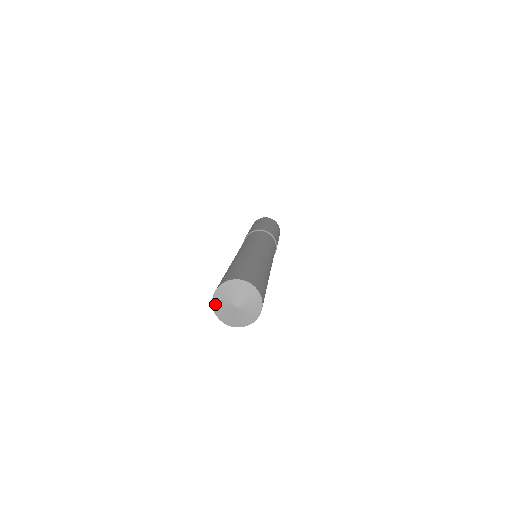
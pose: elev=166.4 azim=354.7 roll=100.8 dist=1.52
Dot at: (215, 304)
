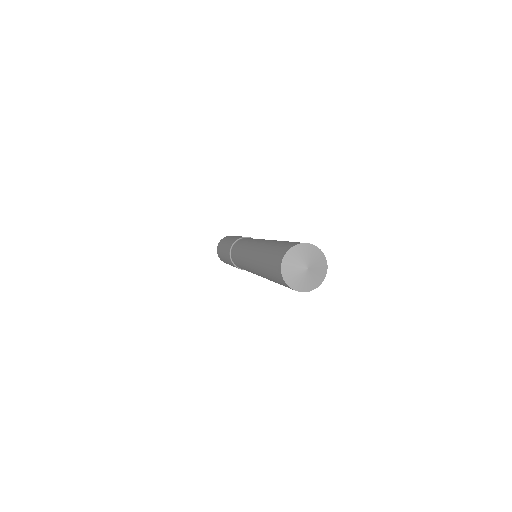
Dot at: (288, 280)
